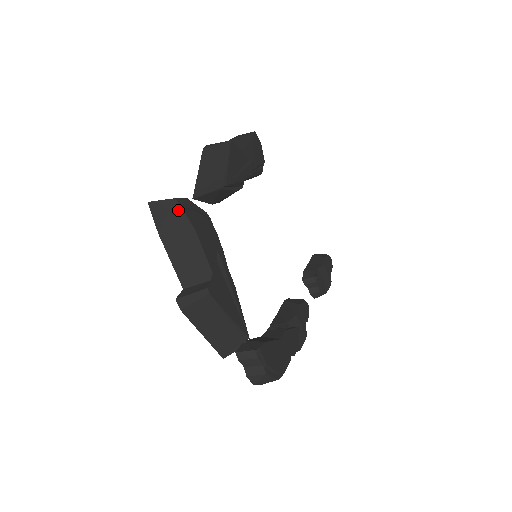
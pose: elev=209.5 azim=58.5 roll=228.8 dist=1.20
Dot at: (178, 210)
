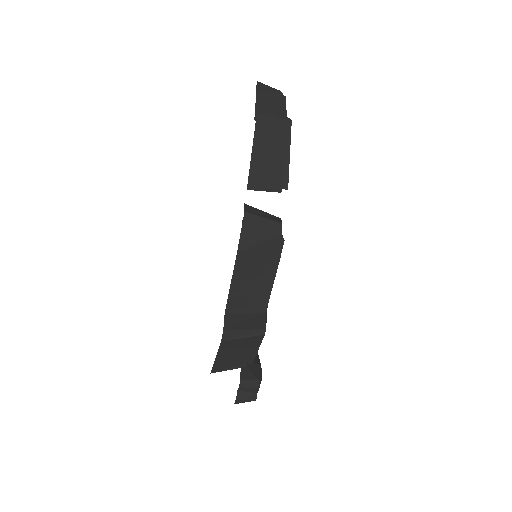
Dot at: (277, 237)
